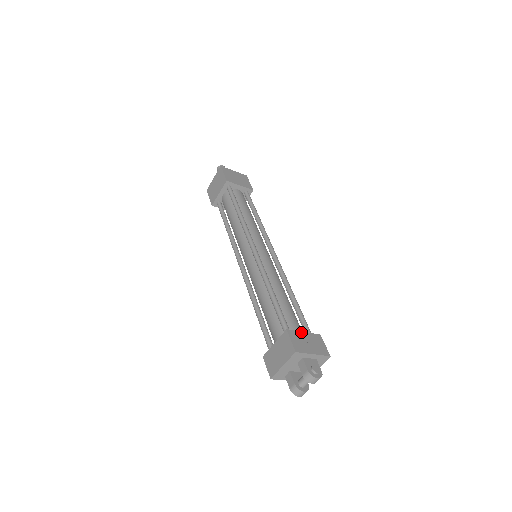
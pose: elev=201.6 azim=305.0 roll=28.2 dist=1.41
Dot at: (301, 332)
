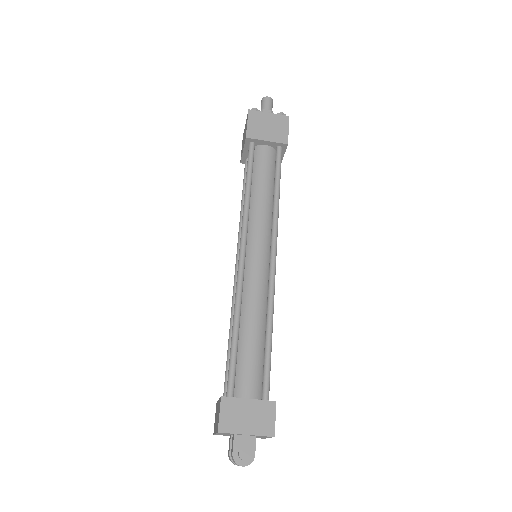
Dot at: (244, 399)
